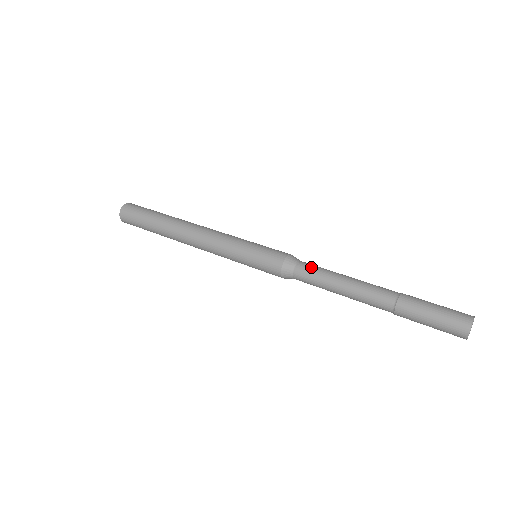
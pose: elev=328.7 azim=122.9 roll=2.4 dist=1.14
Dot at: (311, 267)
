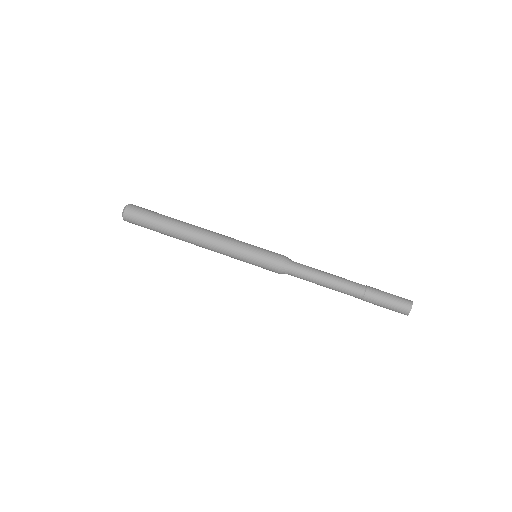
Dot at: (302, 269)
